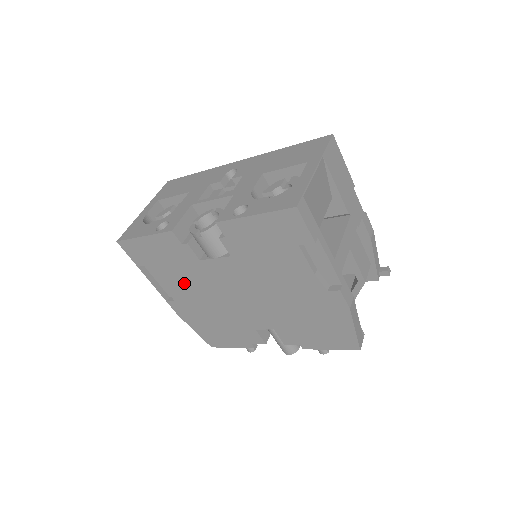
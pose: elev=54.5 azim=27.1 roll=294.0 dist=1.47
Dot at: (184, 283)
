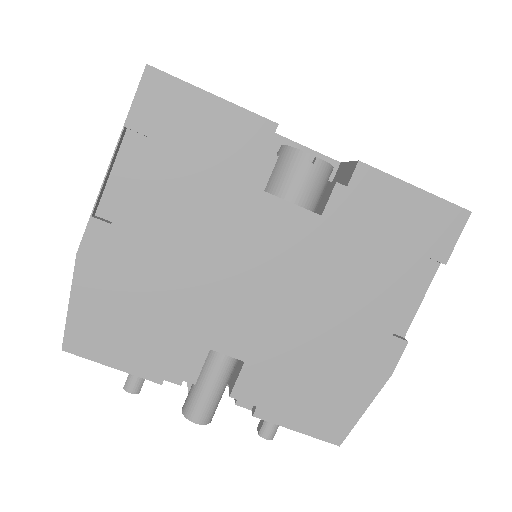
Dot at: (182, 207)
